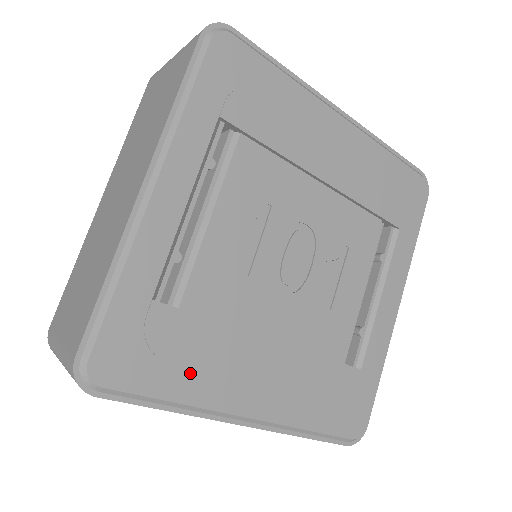
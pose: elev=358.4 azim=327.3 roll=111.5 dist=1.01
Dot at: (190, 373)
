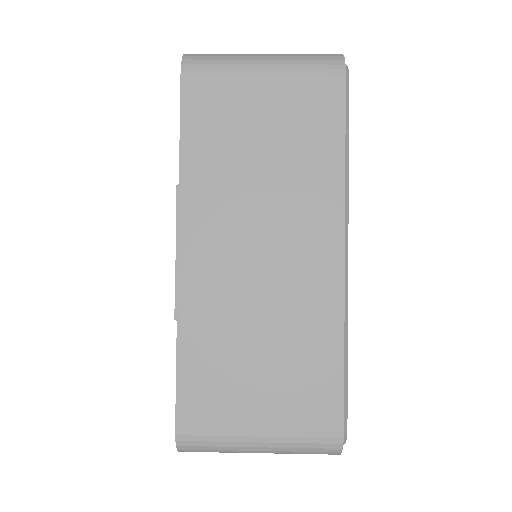
Dot at: occluded
